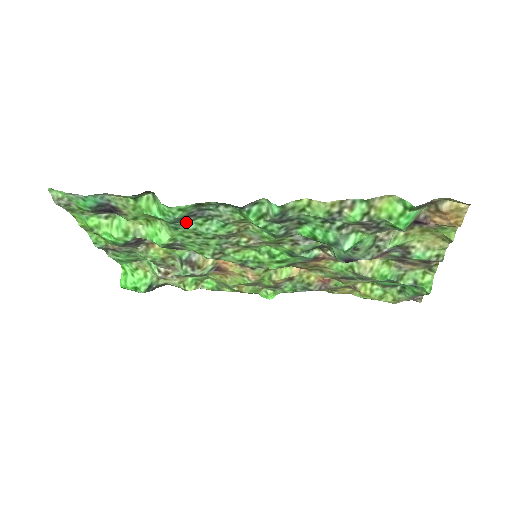
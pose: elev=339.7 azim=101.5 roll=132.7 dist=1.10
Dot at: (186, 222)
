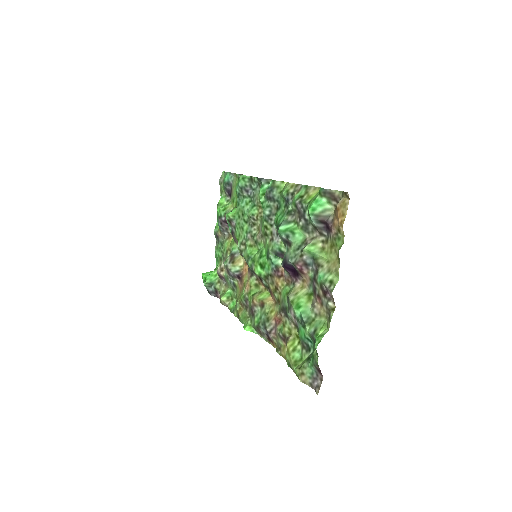
Dot at: (243, 199)
